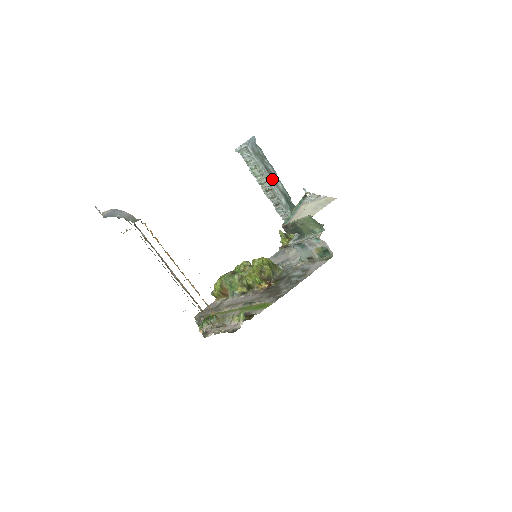
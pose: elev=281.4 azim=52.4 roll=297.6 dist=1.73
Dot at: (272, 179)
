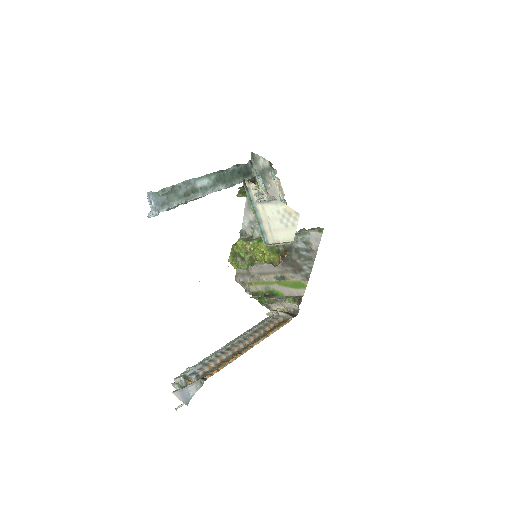
Dot at: (198, 192)
